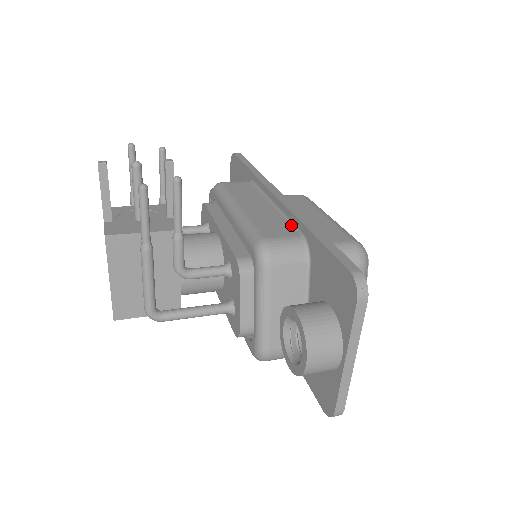
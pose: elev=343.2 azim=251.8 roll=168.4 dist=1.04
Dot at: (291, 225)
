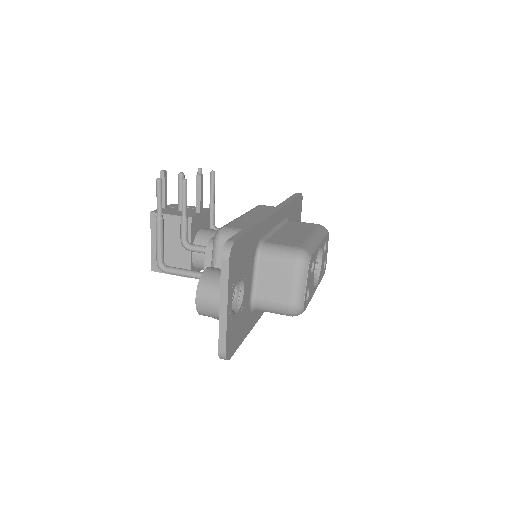
Dot at: occluded
